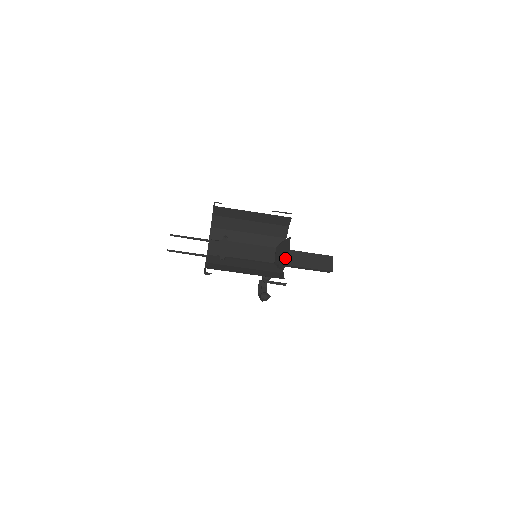
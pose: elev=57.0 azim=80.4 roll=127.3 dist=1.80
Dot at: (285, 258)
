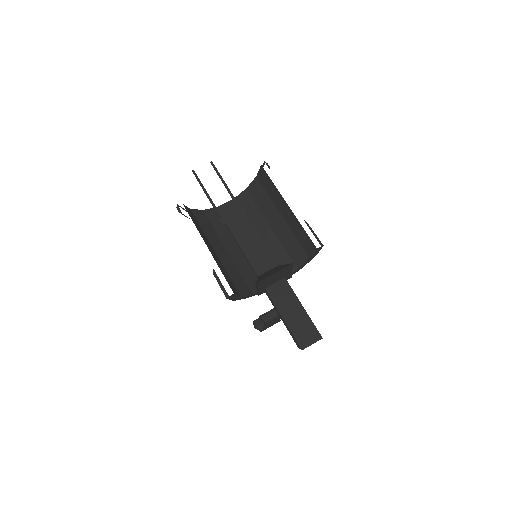
Dot at: (263, 277)
